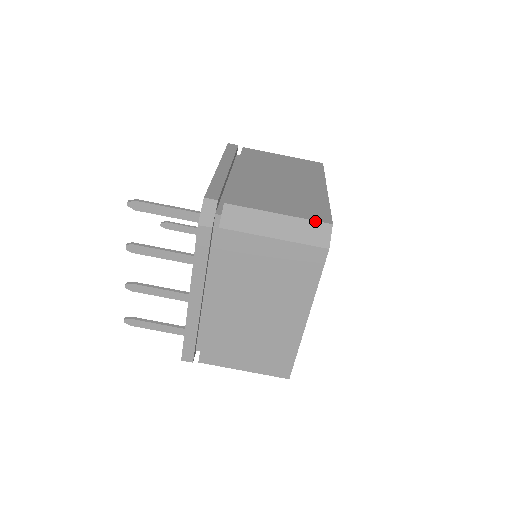
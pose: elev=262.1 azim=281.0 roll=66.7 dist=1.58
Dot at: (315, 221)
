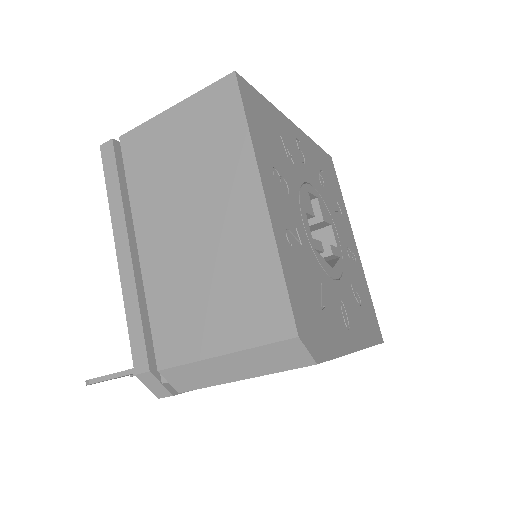
Dot at: (272, 344)
